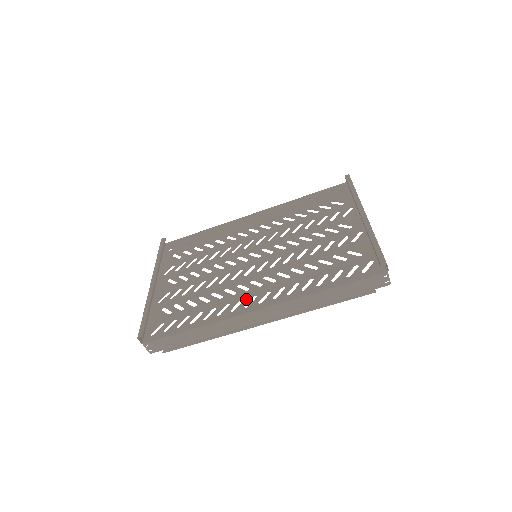
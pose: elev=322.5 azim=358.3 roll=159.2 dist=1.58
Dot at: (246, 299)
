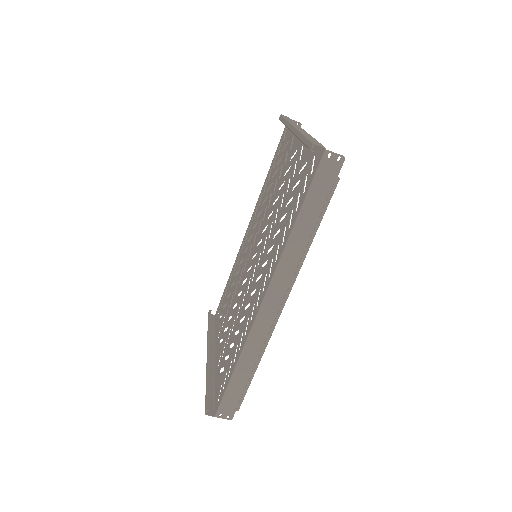
Dot at: (255, 300)
